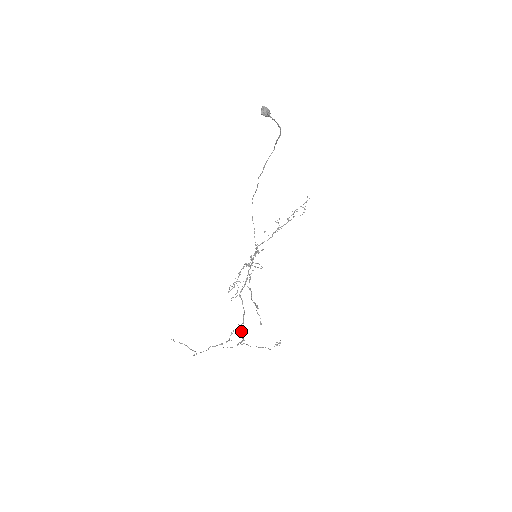
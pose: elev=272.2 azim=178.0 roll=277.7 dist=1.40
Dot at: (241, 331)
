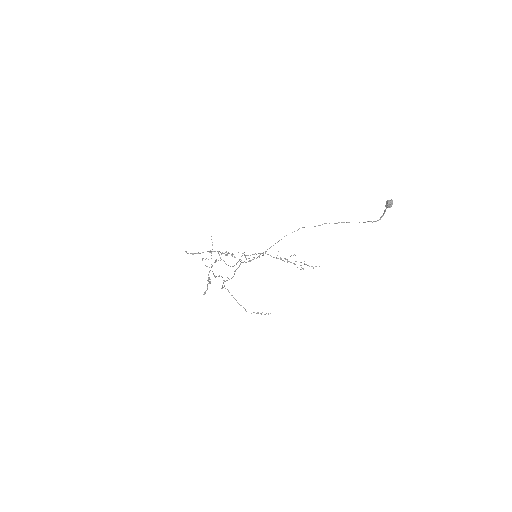
Dot at: occluded
